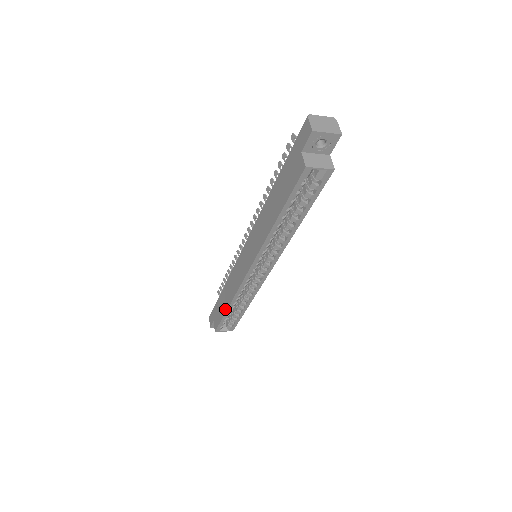
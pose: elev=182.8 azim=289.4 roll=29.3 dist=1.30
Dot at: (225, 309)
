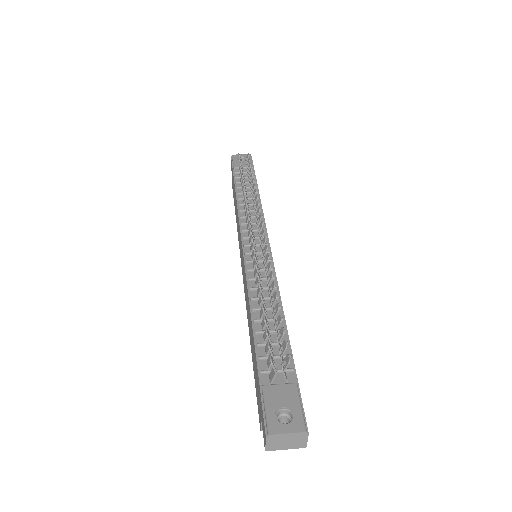
Dot at: (235, 213)
